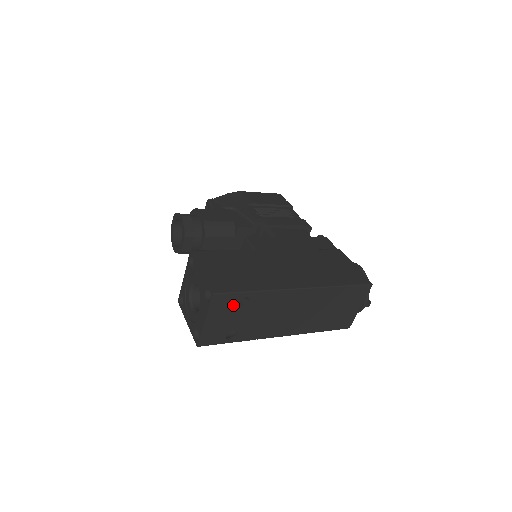
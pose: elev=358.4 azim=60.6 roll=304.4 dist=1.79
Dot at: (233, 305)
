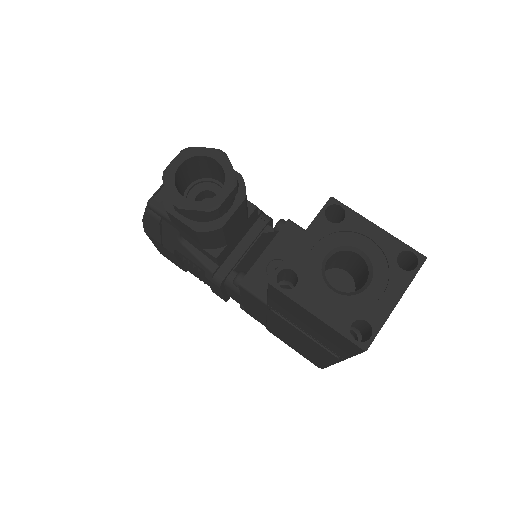
Dot at: occluded
